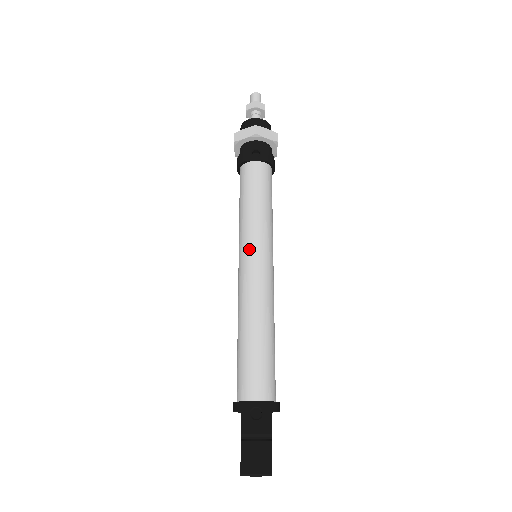
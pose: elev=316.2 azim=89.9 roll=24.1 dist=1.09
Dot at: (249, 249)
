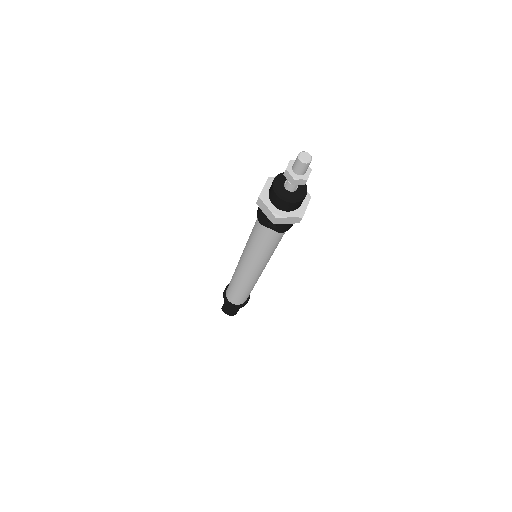
Dot at: (246, 264)
